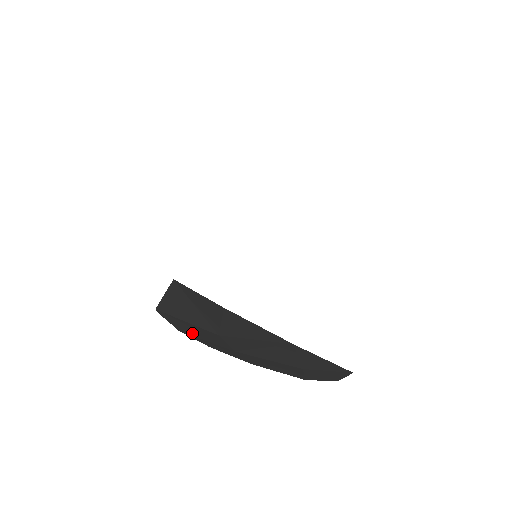
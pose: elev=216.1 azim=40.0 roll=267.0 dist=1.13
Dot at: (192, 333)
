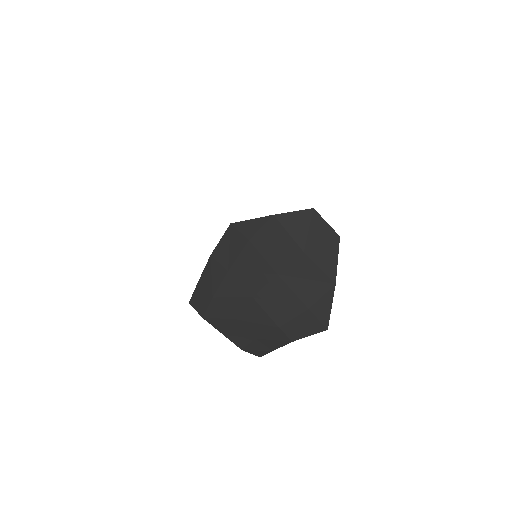
Dot at: (265, 246)
